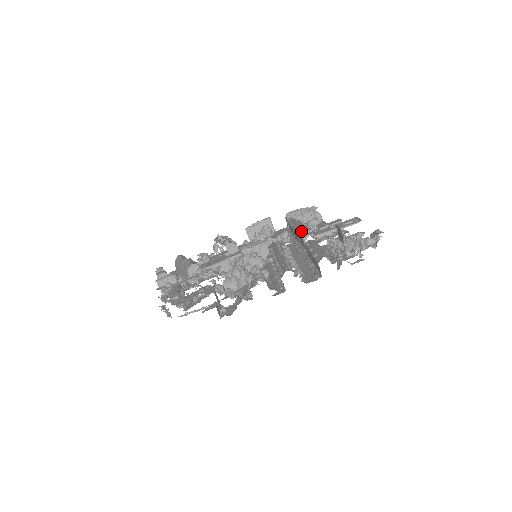
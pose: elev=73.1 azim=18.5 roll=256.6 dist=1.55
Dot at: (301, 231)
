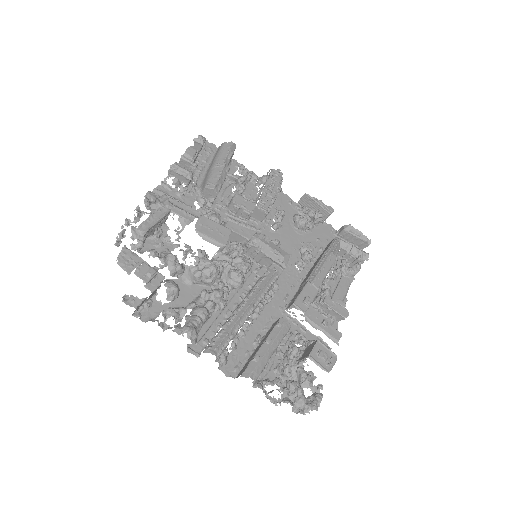
Dot at: (307, 289)
